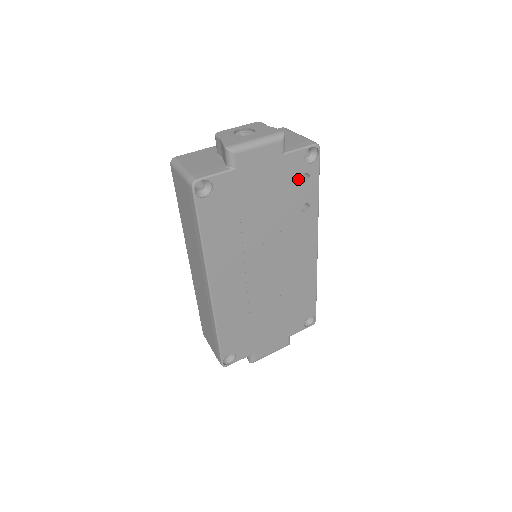
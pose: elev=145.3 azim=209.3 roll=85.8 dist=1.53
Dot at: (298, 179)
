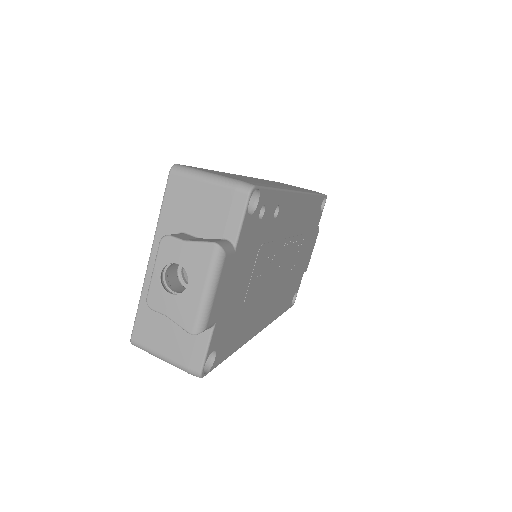
Dot at: (258, 224)
